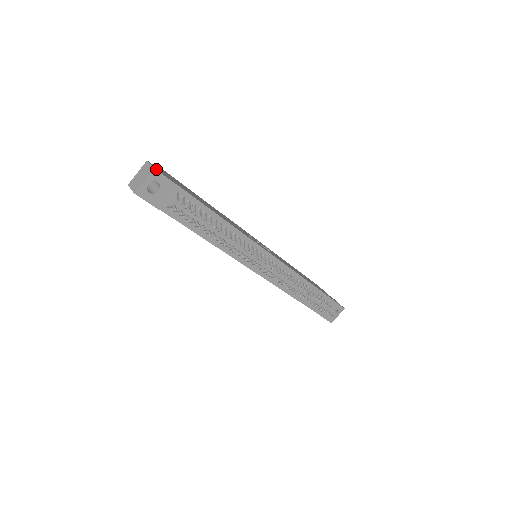
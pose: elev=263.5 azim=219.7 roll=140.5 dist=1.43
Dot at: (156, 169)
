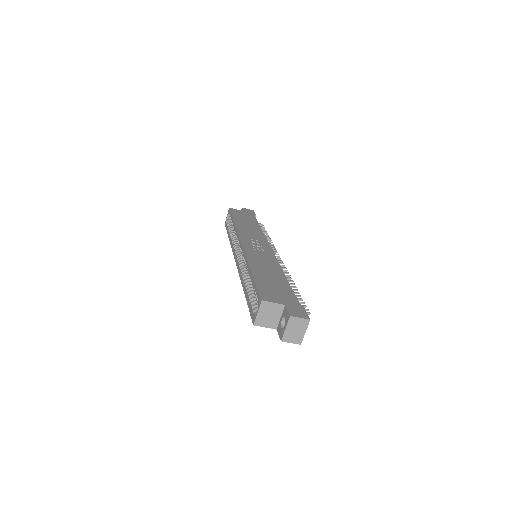
Dot at: (308, 318)
